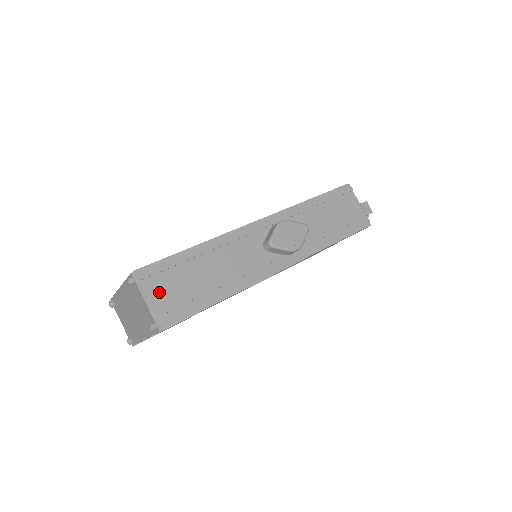
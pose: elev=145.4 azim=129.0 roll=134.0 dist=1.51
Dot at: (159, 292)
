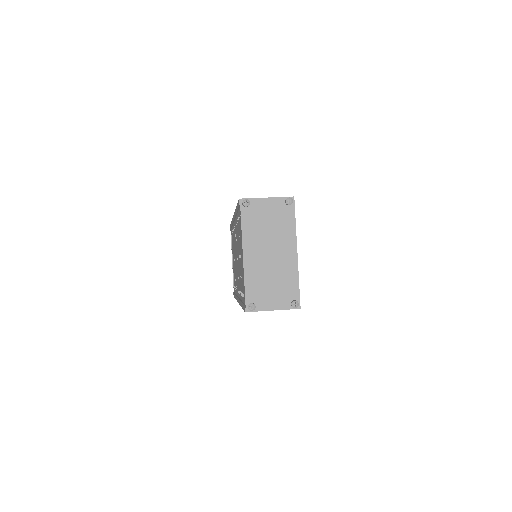
Dot at: occluded
